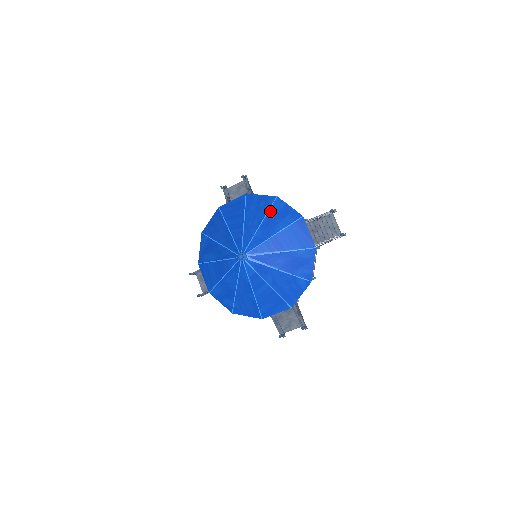
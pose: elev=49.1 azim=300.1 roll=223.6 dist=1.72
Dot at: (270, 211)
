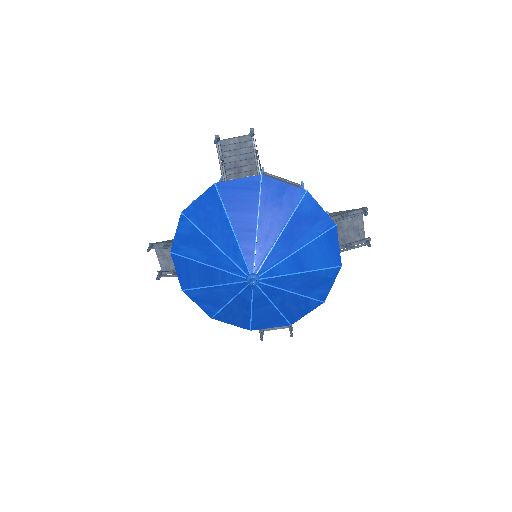
Dot at: (296, 213)
